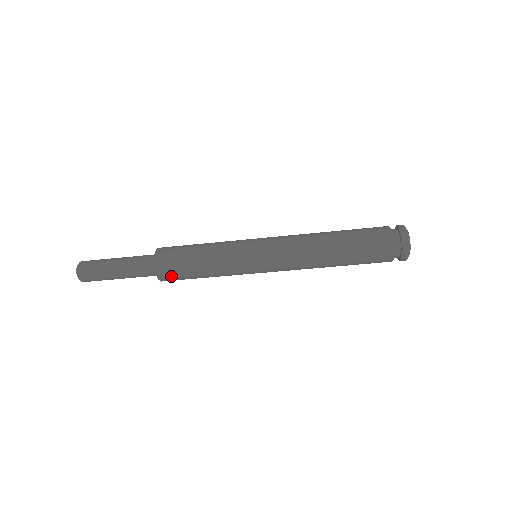
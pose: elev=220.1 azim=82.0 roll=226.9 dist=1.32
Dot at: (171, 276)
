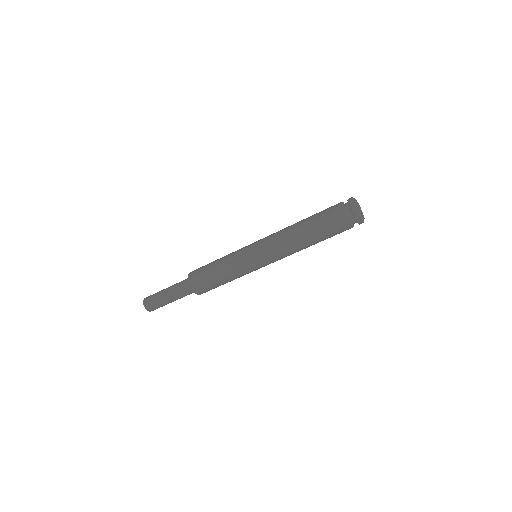
Dot at: (197, 280)
